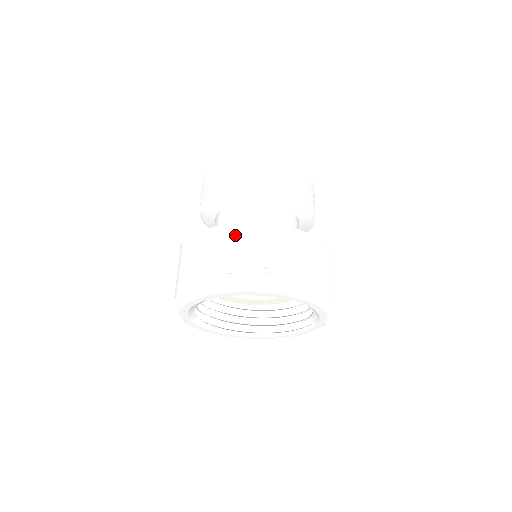
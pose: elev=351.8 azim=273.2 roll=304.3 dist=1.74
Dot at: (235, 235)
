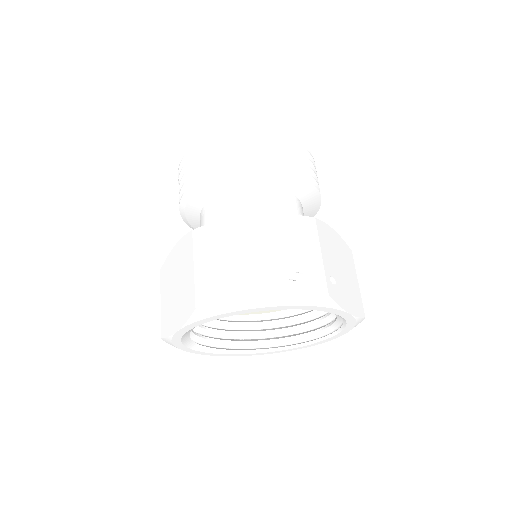
Dot at: (291, 231)
